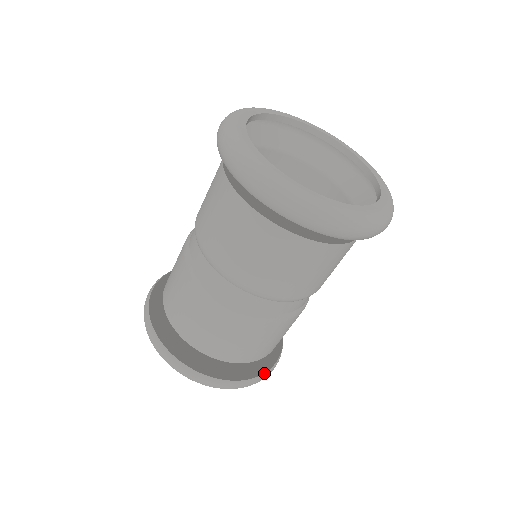
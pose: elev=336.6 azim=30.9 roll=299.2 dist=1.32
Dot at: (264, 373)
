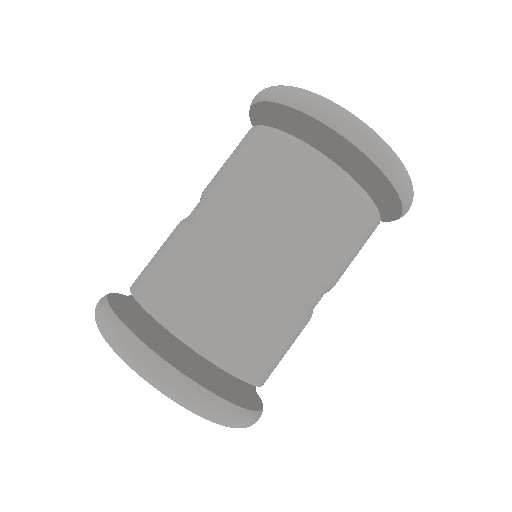
Dot at: occluded
